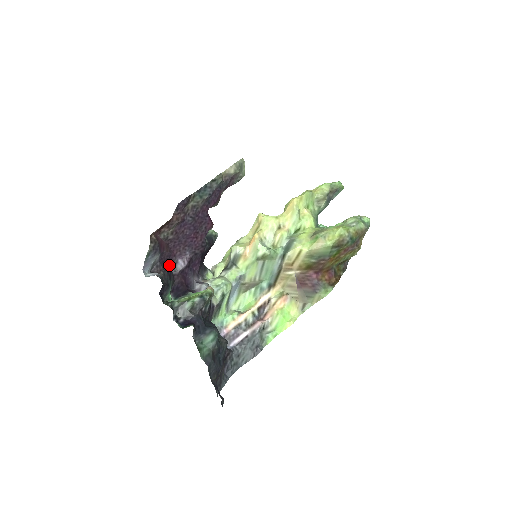
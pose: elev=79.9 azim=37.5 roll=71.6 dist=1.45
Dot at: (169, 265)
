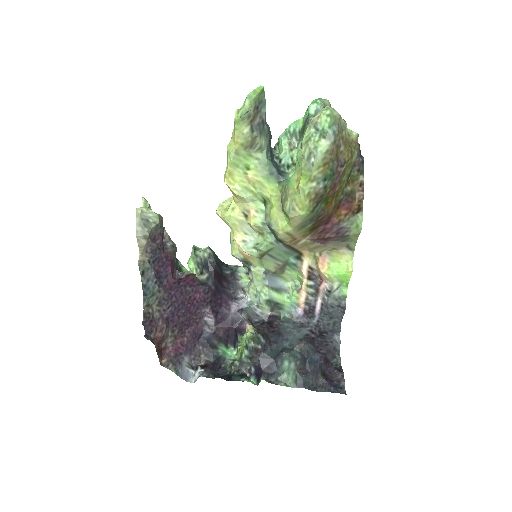
Dot at: (203, 332)
